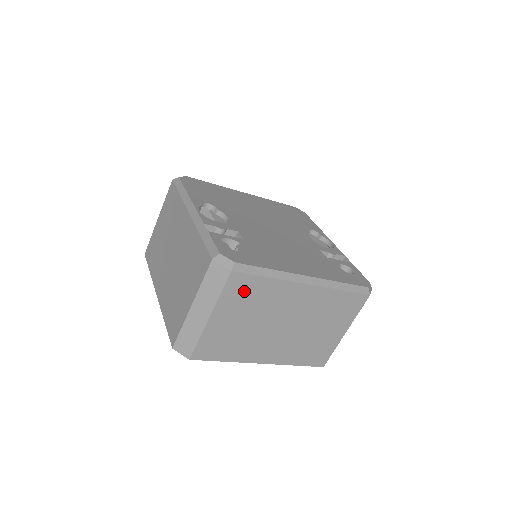
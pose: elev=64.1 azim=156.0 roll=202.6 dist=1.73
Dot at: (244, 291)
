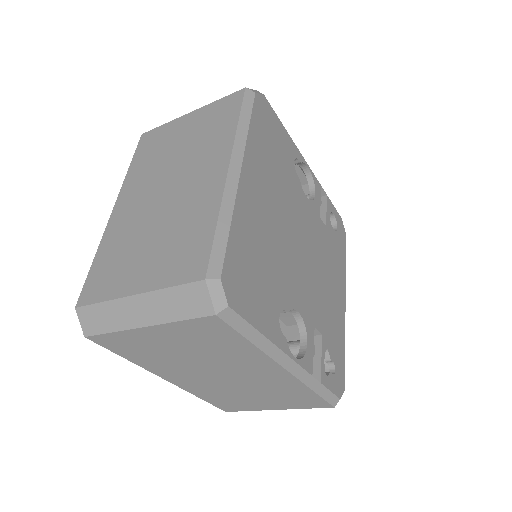
Dot at: occluded
